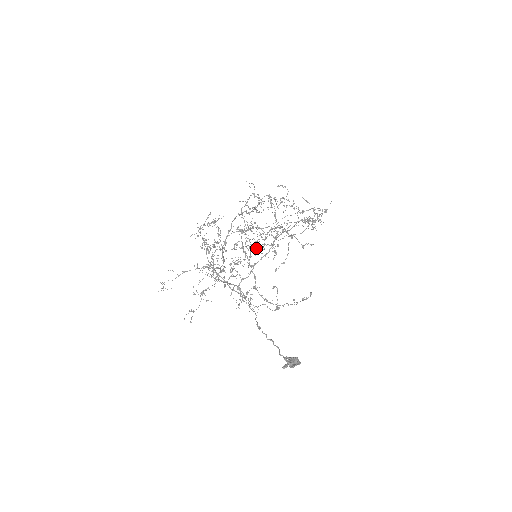
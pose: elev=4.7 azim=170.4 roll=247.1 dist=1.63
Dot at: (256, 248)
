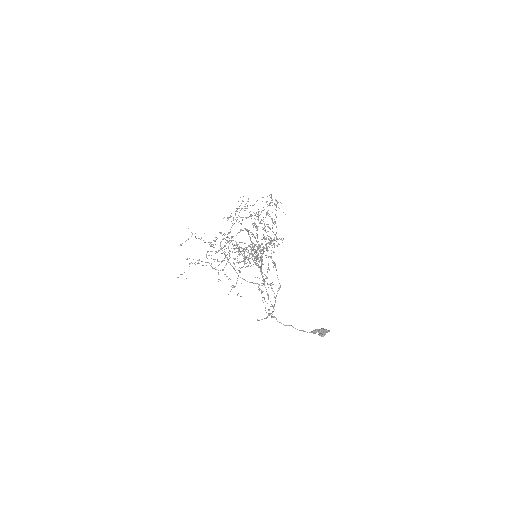
Dot at: (257, 248)
